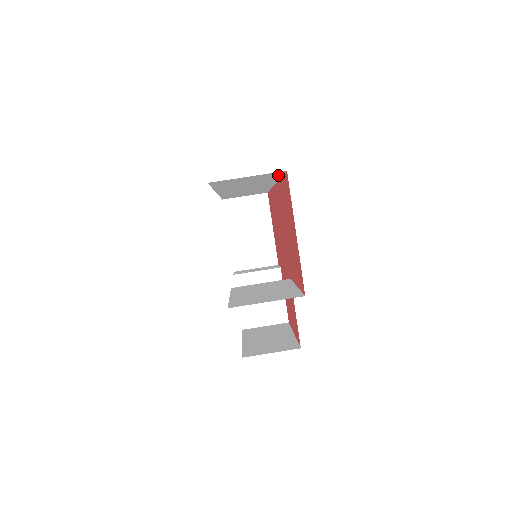
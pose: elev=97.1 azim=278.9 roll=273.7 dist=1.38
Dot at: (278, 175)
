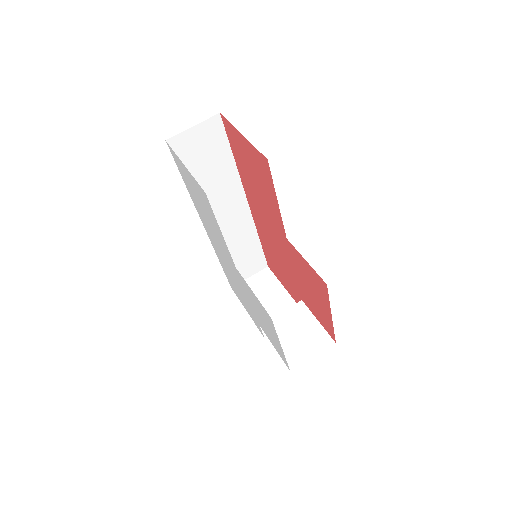
Dot at: (223, 138)
